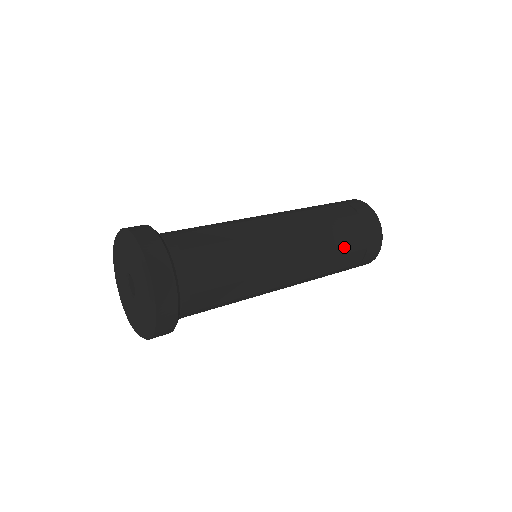
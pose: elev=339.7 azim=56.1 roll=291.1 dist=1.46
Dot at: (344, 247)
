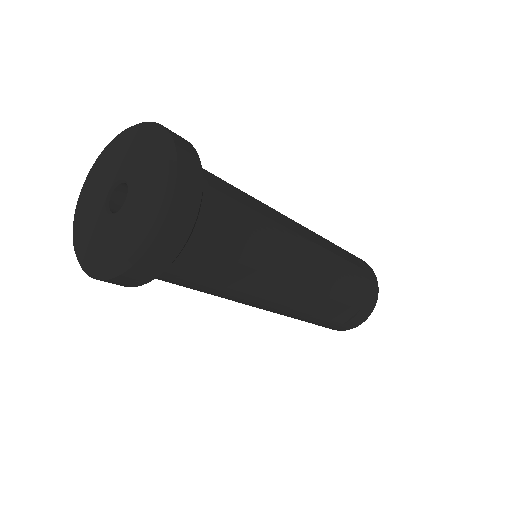
Dot at: (346, 295)
